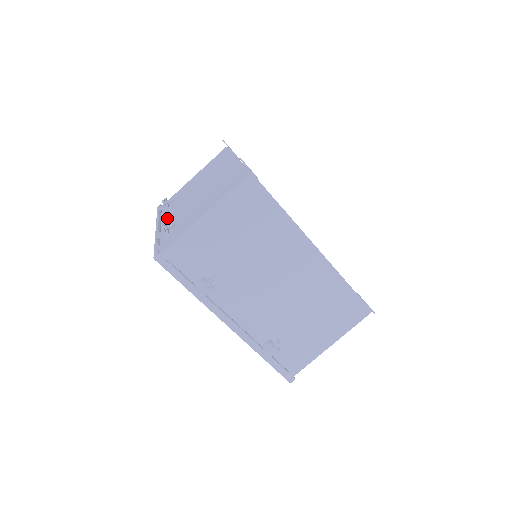
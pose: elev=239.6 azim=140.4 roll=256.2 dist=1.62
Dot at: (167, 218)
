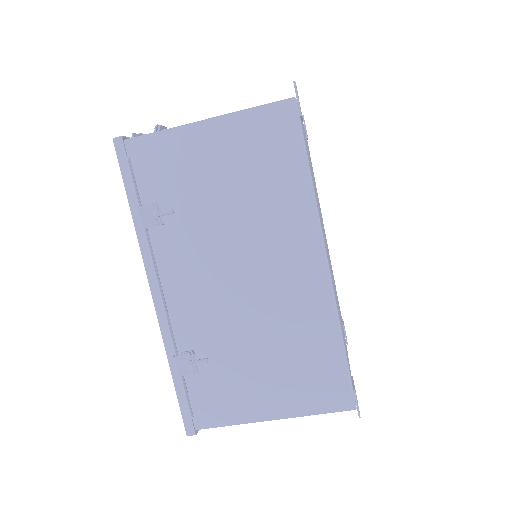
Dot at: occluded
